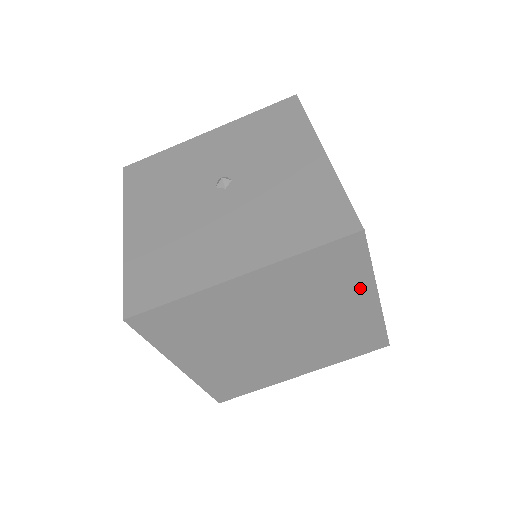
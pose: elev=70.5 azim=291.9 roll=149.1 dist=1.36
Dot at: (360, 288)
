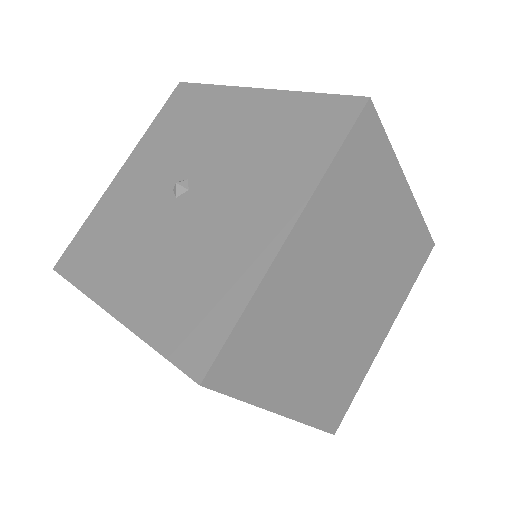
Dot at: (391, 182)
